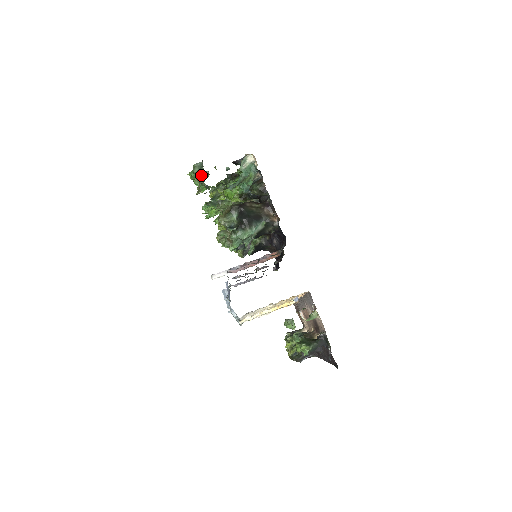
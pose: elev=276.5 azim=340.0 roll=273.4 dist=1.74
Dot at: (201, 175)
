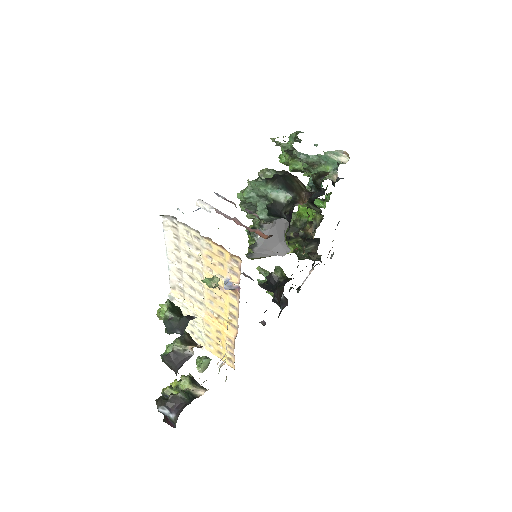
Dot at: (293, 143)
